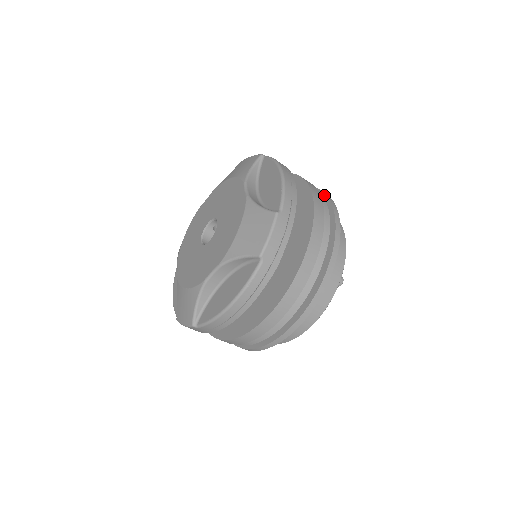
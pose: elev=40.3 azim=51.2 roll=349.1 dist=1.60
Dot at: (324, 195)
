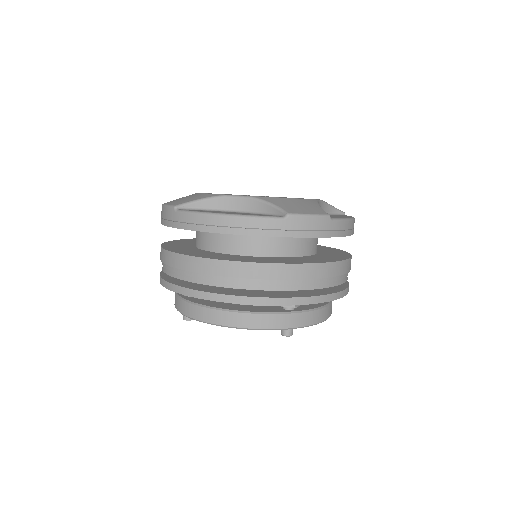
Dot at: (347, 282)
